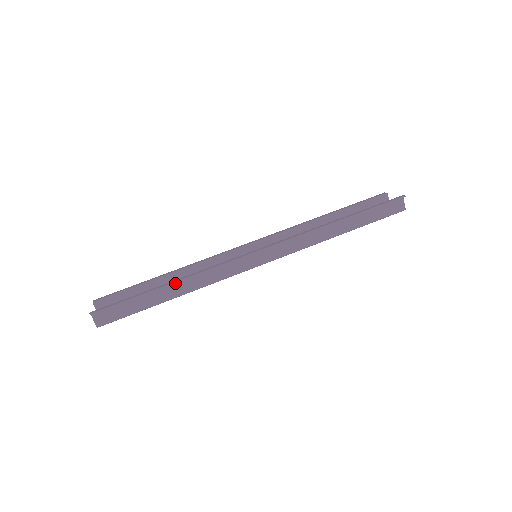
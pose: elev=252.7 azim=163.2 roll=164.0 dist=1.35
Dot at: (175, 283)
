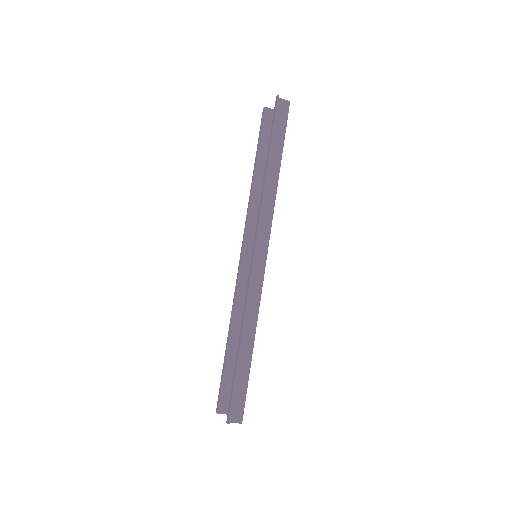
Dot at: (242, 340)
